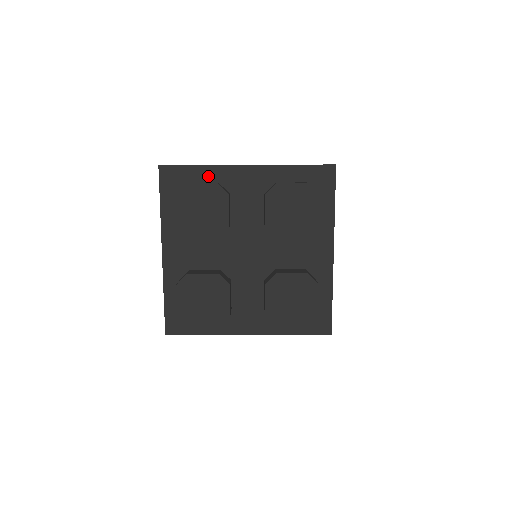
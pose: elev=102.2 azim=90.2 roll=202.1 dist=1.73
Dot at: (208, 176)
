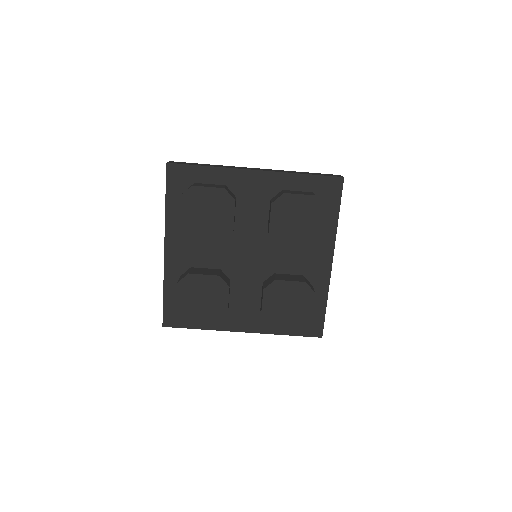
Dot at: (216, 178)
